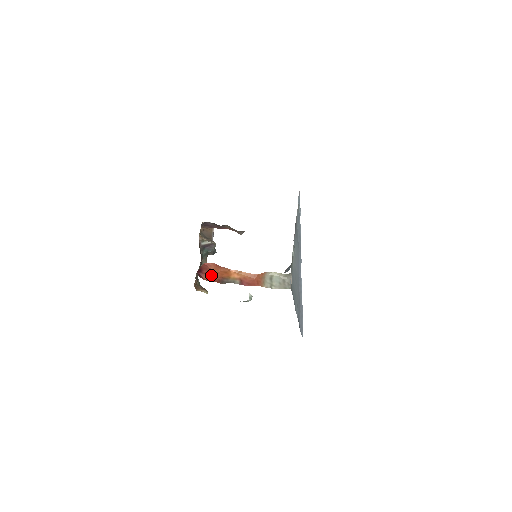
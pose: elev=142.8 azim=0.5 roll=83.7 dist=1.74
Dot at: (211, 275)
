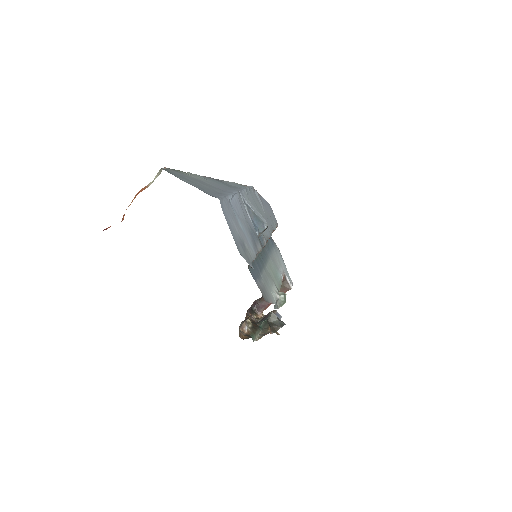
Dot at: occluded
